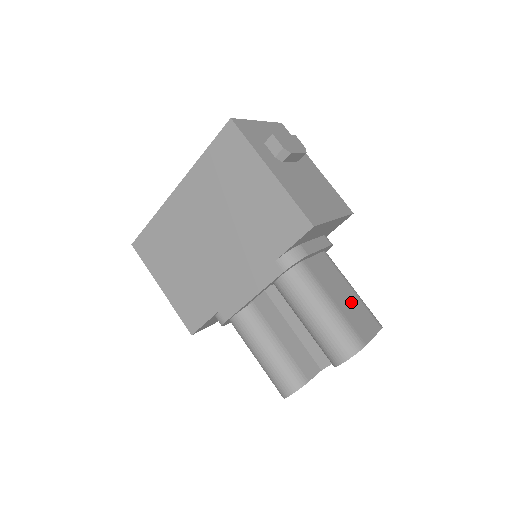
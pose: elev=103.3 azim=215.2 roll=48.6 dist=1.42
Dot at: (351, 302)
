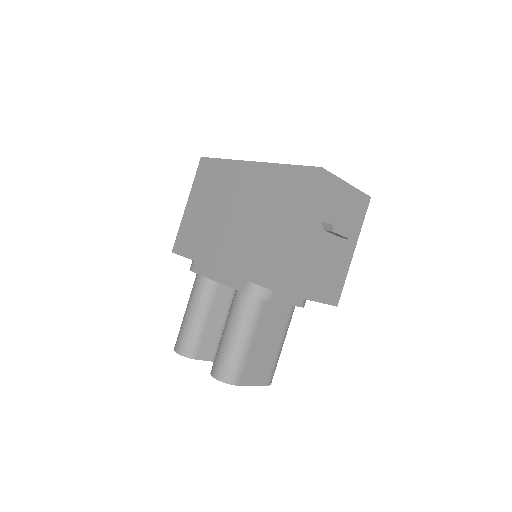
Dot at: (266, 352)
